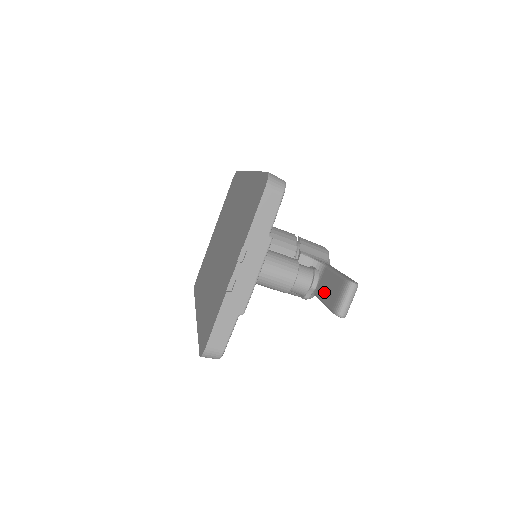
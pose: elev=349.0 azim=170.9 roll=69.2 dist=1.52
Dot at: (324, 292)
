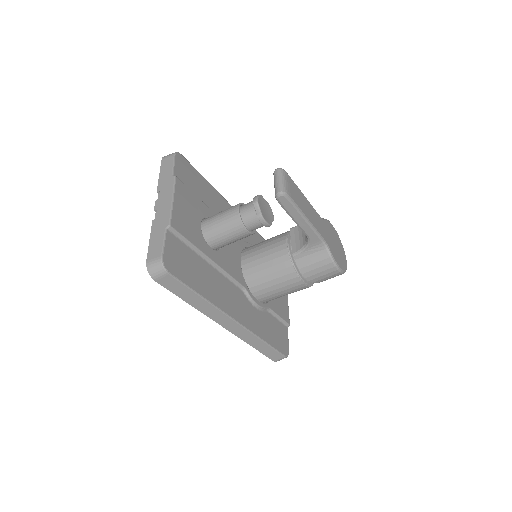
Dot at: occluded
